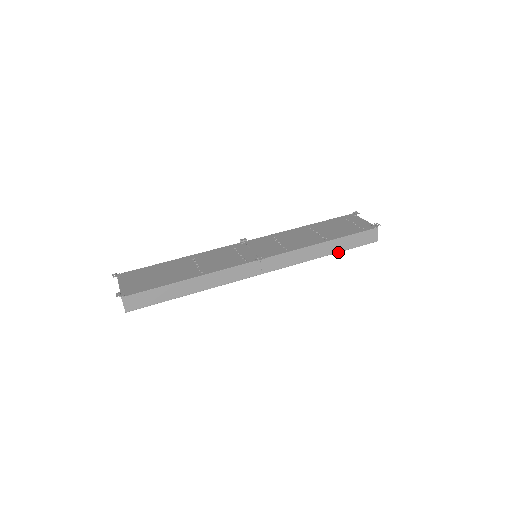
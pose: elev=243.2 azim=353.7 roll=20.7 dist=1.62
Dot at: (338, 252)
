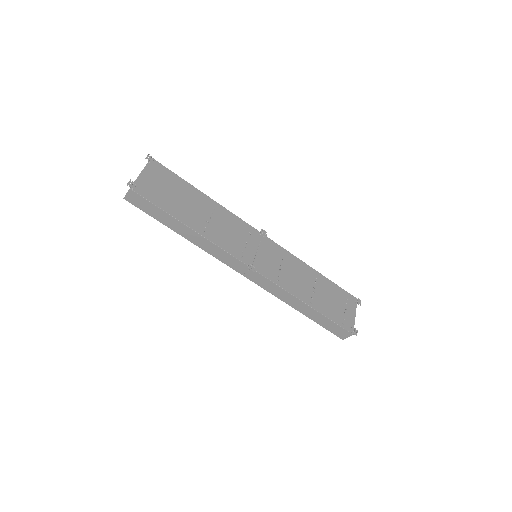
Dot at: (309, 317)
